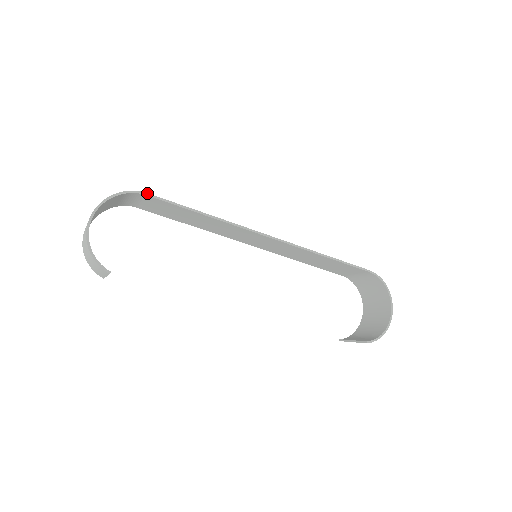
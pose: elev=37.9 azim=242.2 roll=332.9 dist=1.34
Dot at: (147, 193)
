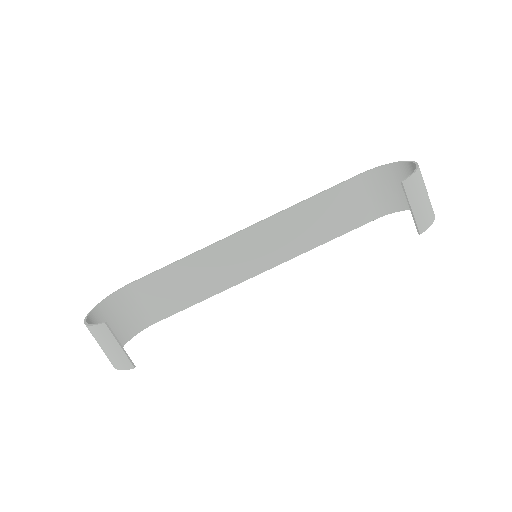
Dot at: (131, 283)
